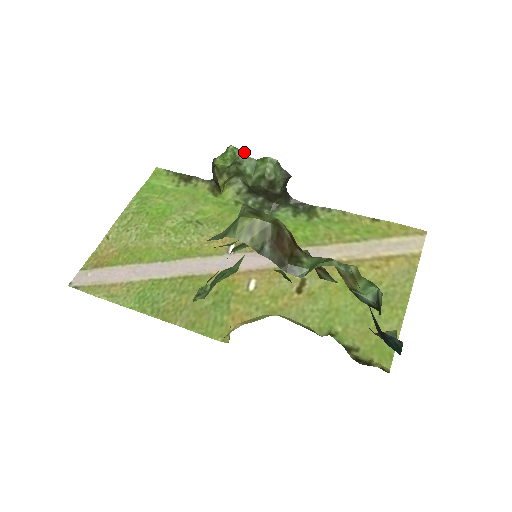
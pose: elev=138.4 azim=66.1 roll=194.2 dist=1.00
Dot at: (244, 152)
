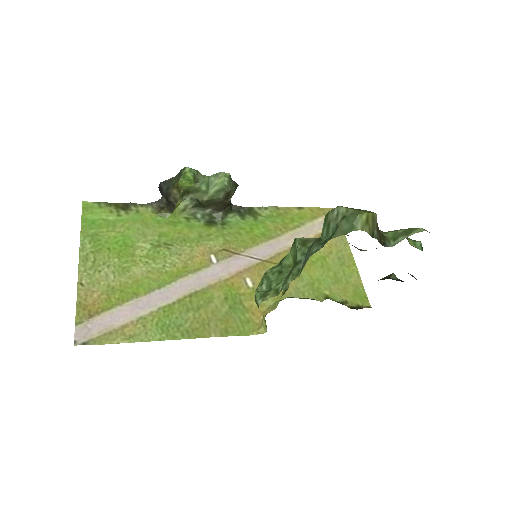
Dot at: (198, 171)
